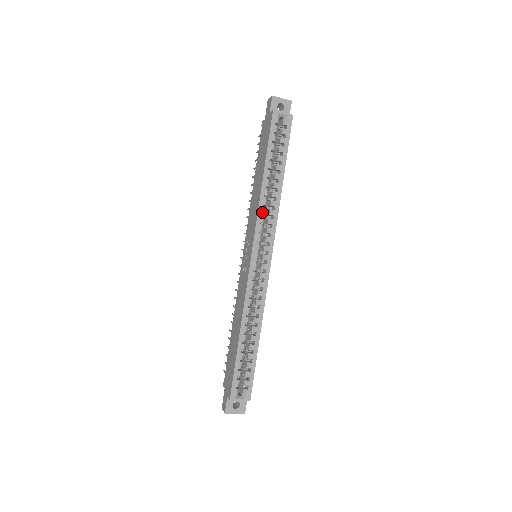
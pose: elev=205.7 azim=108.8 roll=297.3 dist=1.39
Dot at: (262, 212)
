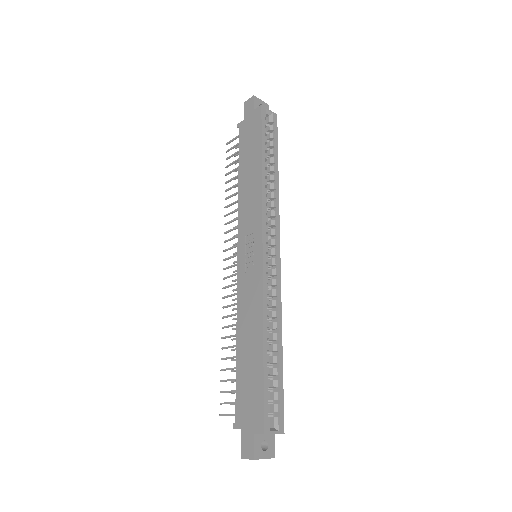
Dot at: (266, 201)
